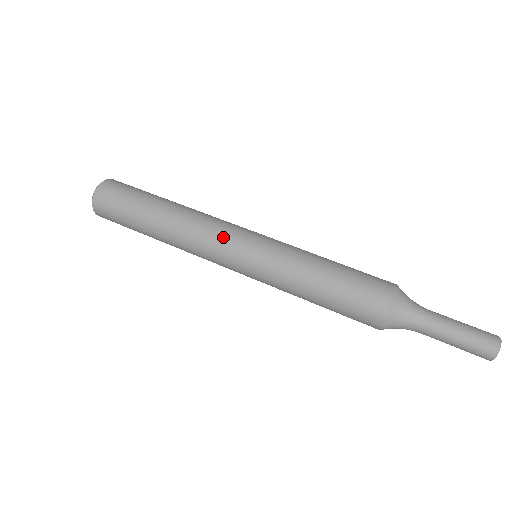
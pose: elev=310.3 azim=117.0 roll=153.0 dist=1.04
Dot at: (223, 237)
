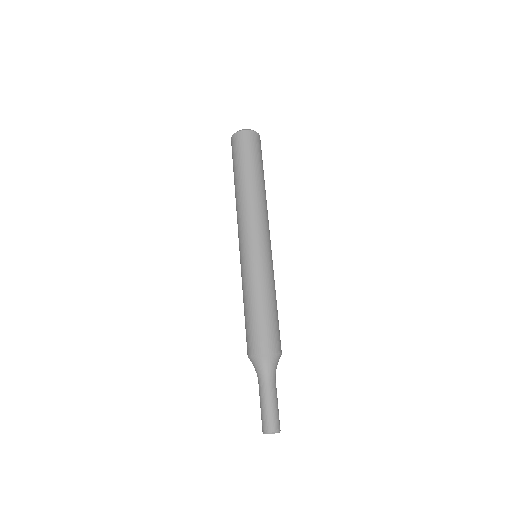
Dot at: (249, 229)
